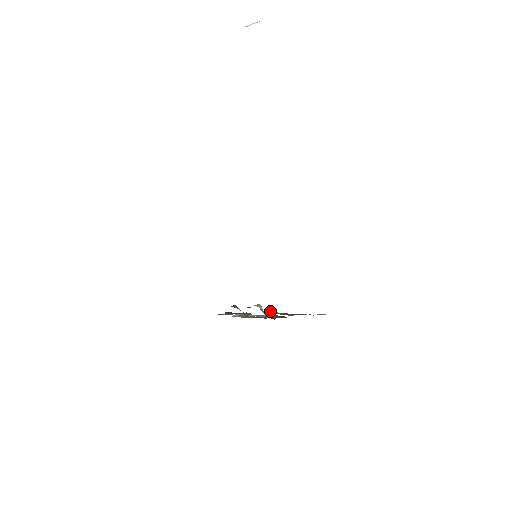
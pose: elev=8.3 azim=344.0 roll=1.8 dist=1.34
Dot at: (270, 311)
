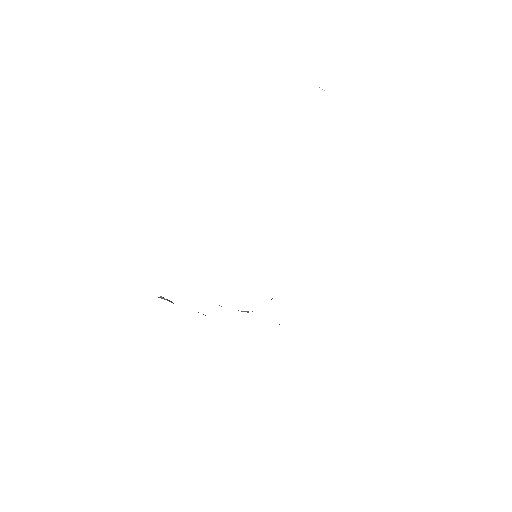
Dot at: occluded
